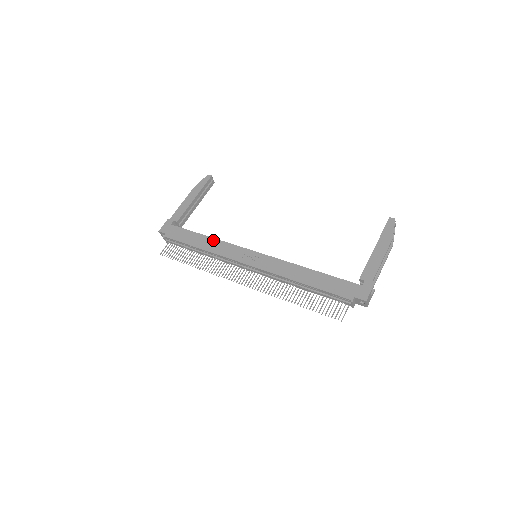
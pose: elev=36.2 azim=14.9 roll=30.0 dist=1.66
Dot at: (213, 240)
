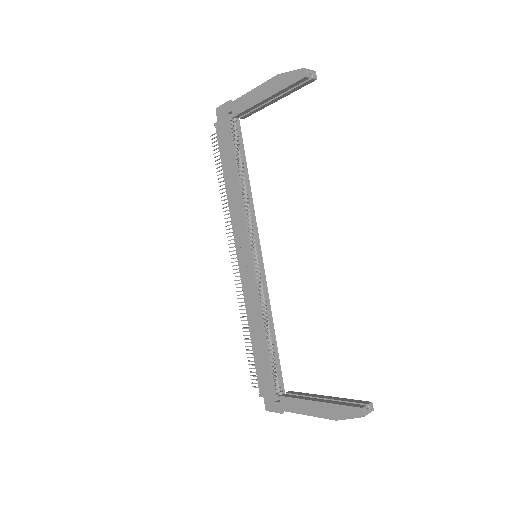
Dot at: (238, 192)
